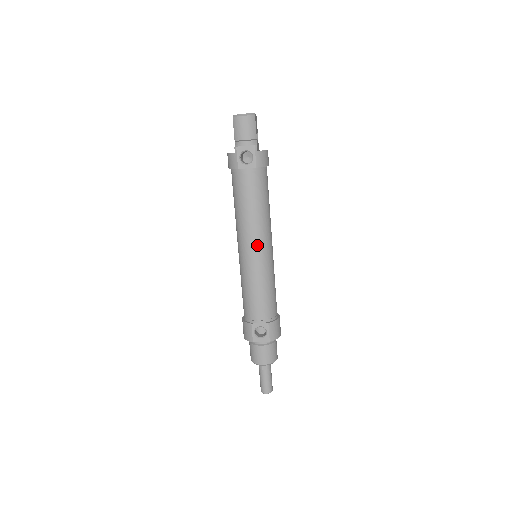
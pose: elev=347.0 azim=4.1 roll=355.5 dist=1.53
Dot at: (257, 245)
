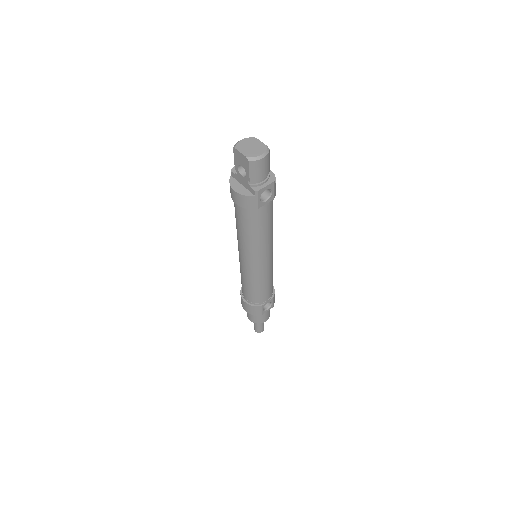
Dot at: (269, 255)
